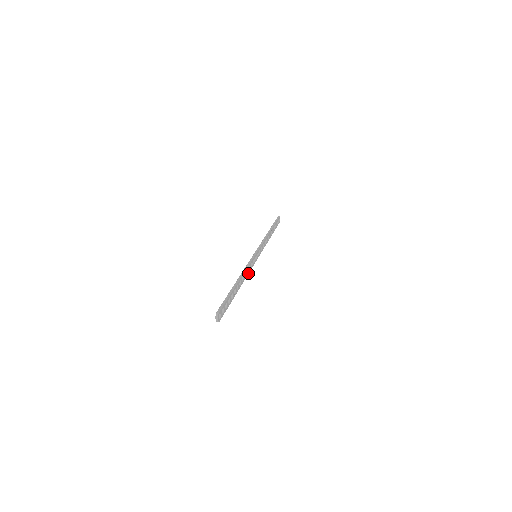
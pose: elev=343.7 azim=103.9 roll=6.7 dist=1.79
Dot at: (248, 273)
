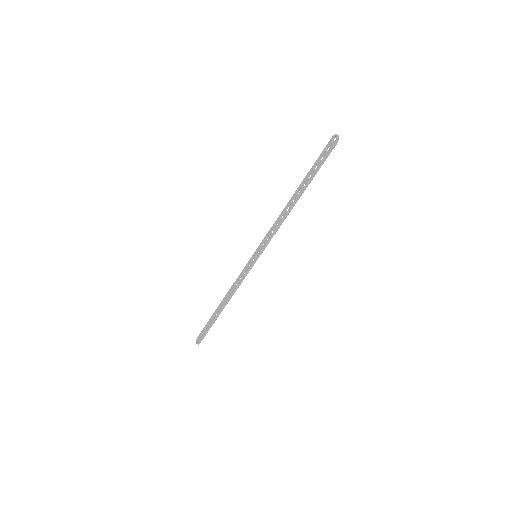
Dot at: (277, 229)
